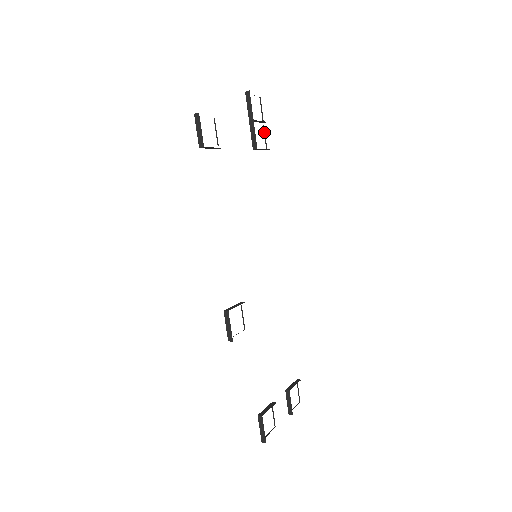
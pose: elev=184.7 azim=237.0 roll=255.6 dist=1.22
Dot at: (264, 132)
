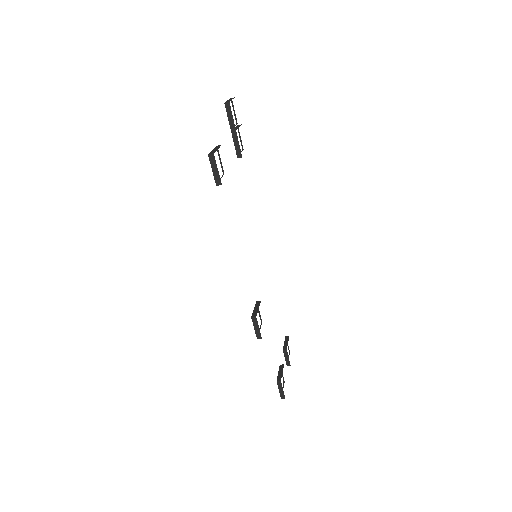
Dot at: (239, 134)
